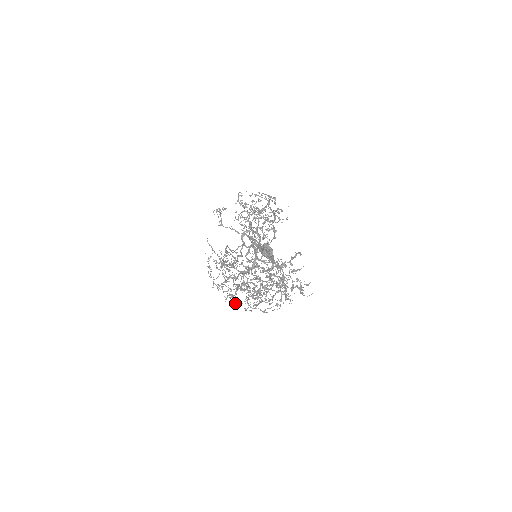
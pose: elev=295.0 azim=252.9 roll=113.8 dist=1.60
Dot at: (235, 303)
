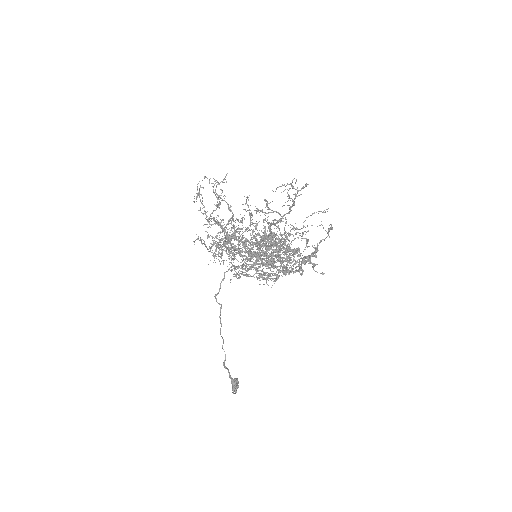
Dot at: occluded
